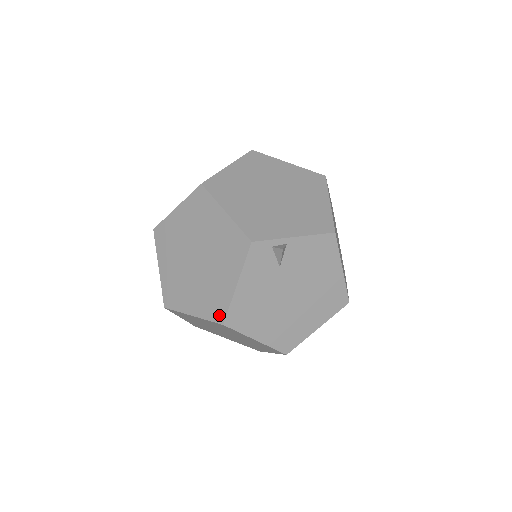
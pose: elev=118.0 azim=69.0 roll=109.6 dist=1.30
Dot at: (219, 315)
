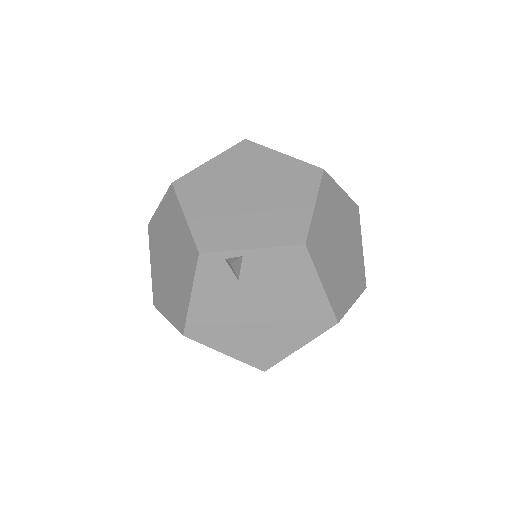
Dot at: (181, 325)
